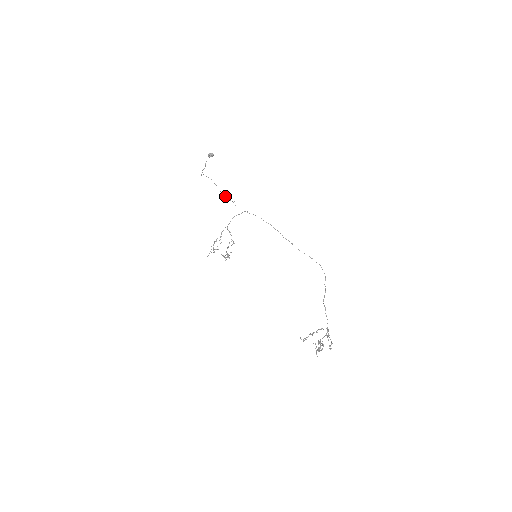
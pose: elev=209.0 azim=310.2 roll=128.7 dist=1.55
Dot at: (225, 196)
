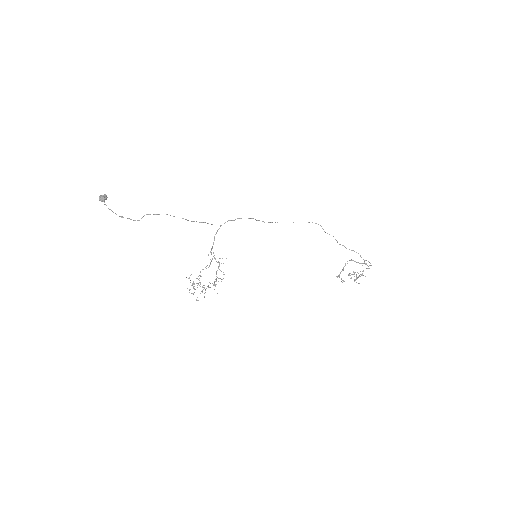
Dot at: occluded
